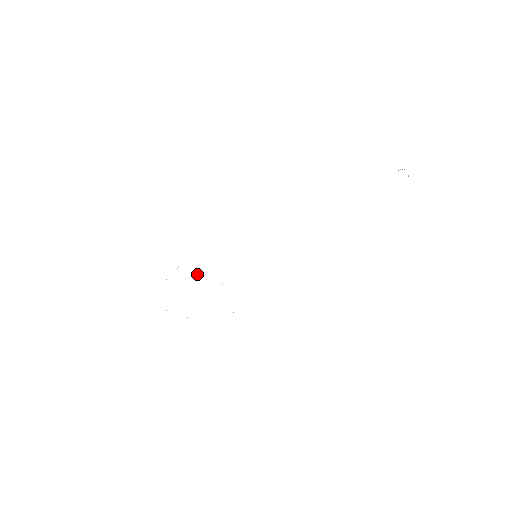
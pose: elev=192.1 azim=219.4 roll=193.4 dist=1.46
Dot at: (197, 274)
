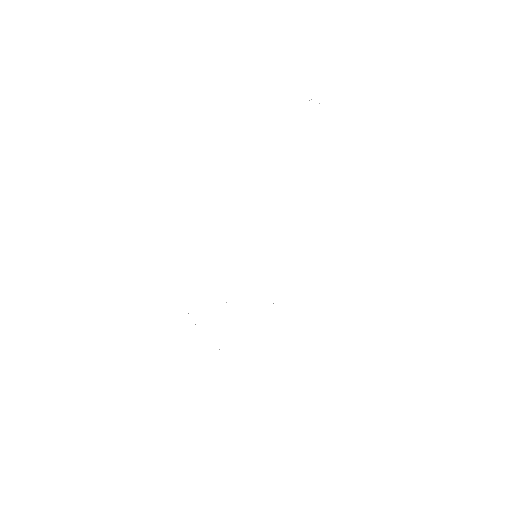
Dot at: occluded
